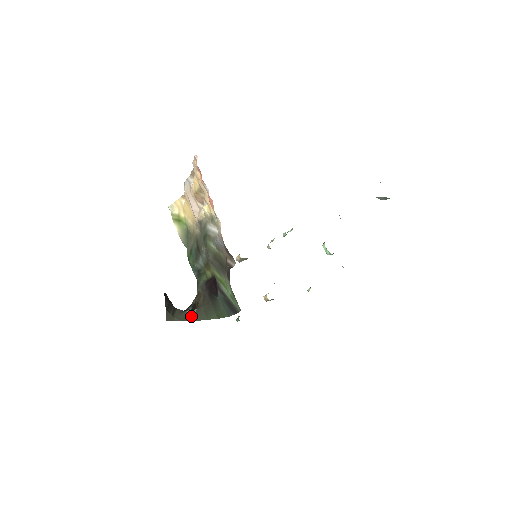
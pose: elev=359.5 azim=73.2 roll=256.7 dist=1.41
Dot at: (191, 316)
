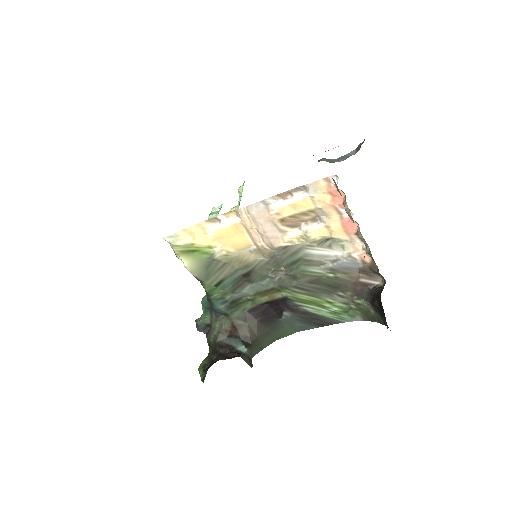
Dot at: (249, 355)
